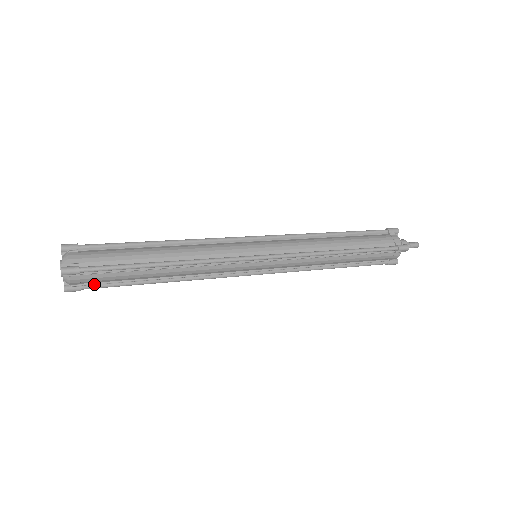
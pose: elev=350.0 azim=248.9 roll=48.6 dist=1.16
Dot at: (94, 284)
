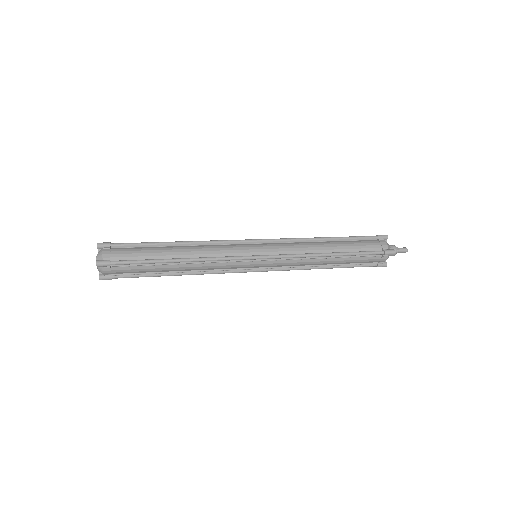
Dot at: (122, 275)
